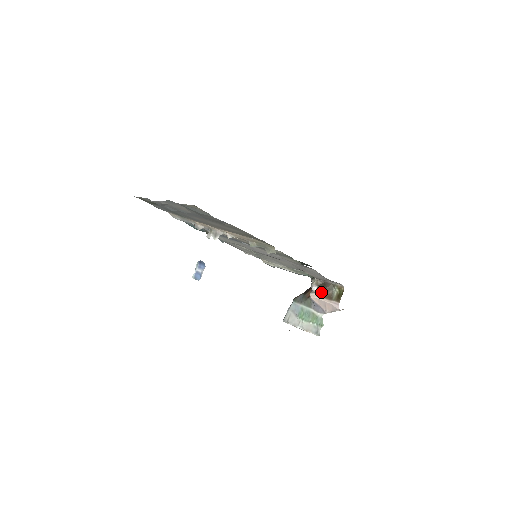
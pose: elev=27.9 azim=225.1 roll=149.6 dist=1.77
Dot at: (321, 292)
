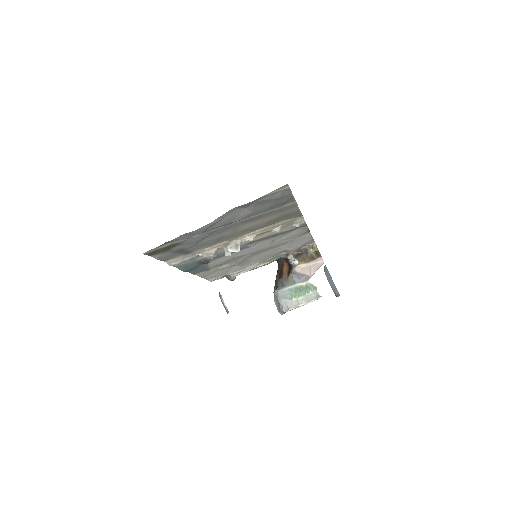
Dot at: (303, 260)
